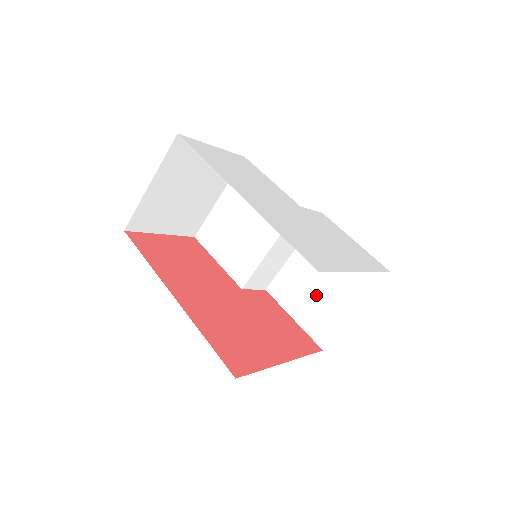
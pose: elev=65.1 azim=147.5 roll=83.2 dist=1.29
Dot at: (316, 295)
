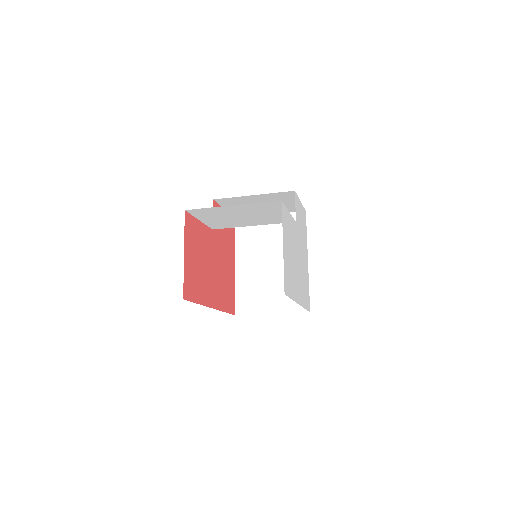
Dot at: occluded
